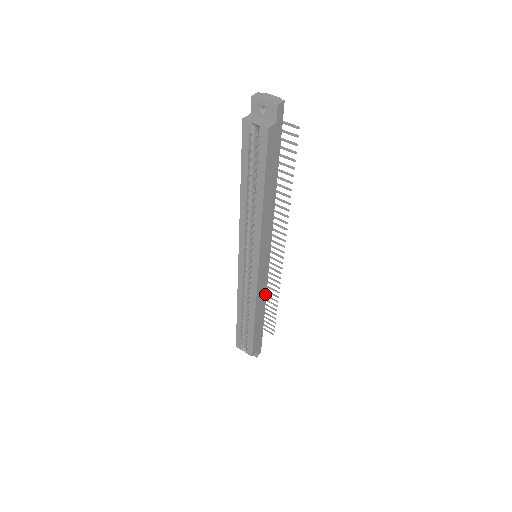
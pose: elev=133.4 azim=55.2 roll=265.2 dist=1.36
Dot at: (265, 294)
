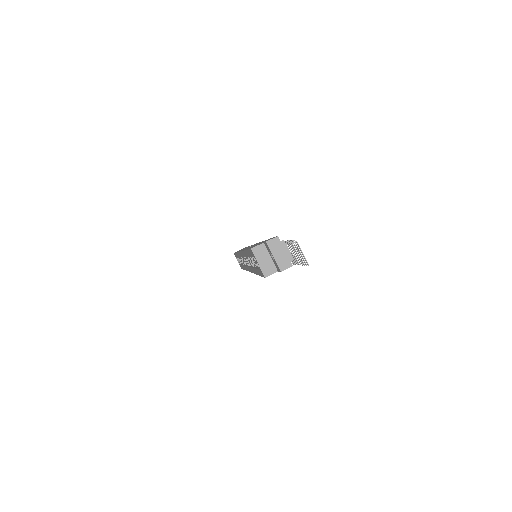
Dot at: occluded
